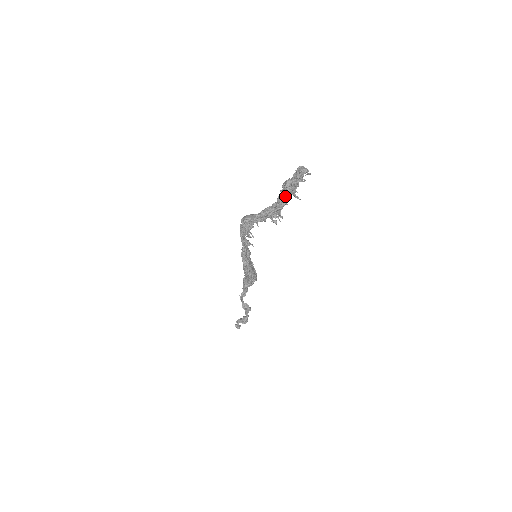
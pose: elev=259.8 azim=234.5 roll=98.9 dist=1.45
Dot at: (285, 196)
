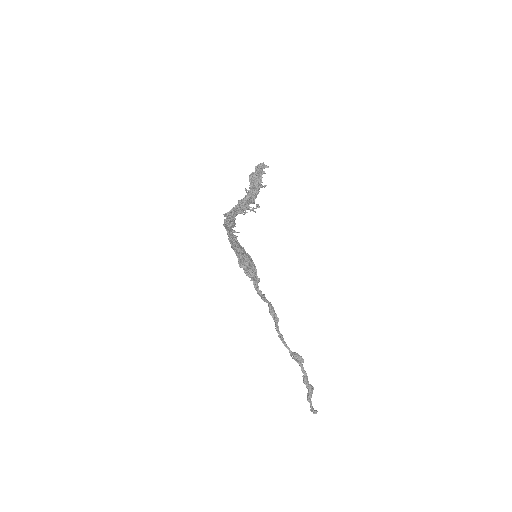
Dot at: (252, 186)
